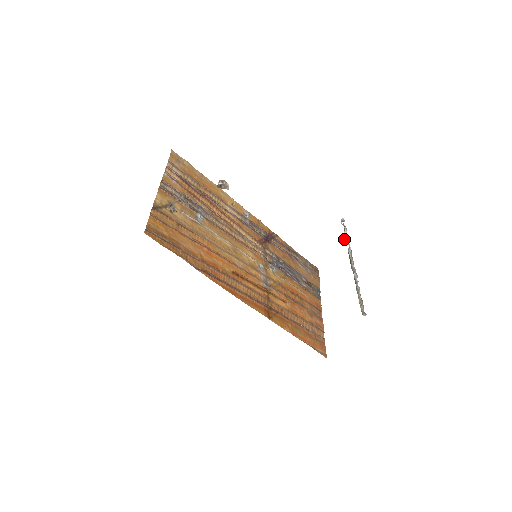
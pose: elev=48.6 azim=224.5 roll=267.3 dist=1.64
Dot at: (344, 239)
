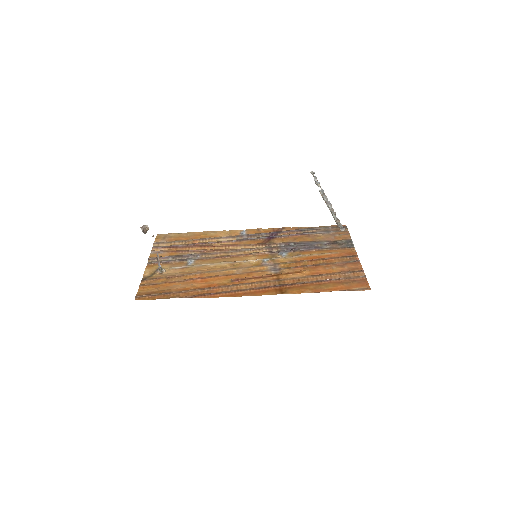
Dot at: occluded
